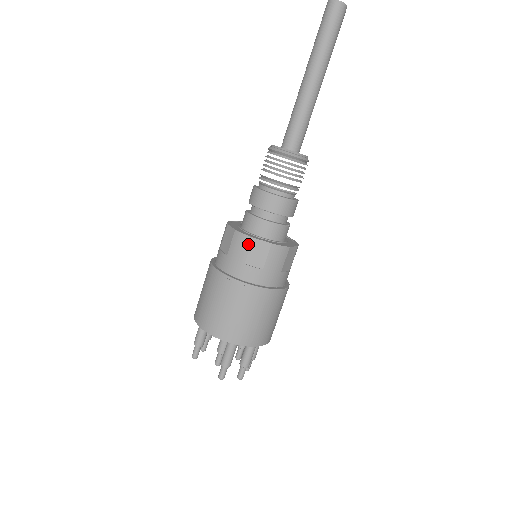
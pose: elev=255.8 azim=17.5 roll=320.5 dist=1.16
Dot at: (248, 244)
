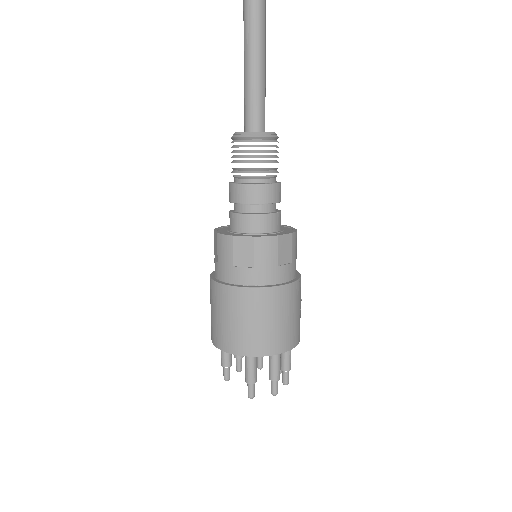
Dot at: (230, 244)
